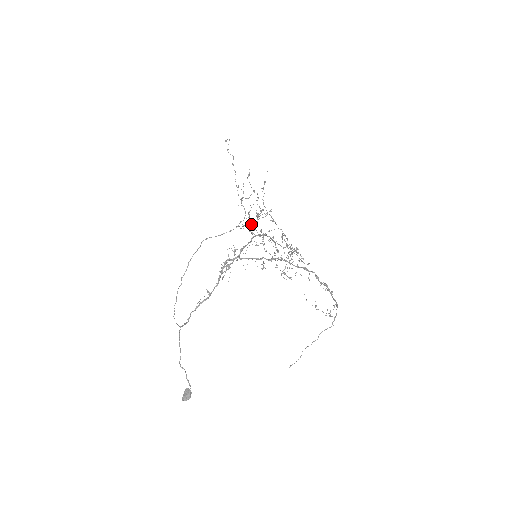
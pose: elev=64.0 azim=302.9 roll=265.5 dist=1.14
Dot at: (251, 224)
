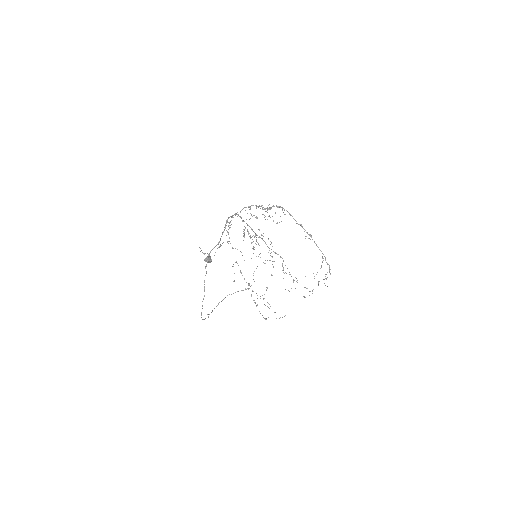
Dot at: occluded
